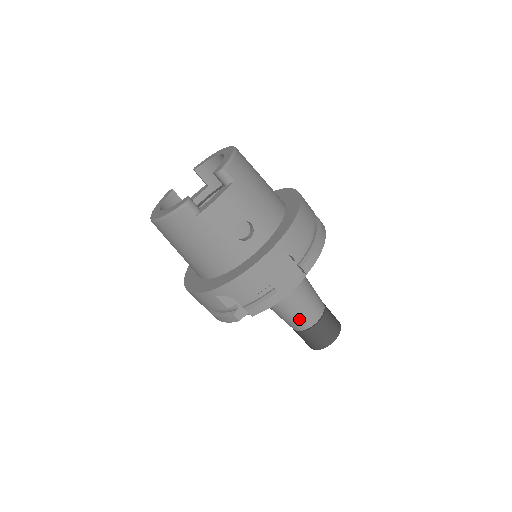
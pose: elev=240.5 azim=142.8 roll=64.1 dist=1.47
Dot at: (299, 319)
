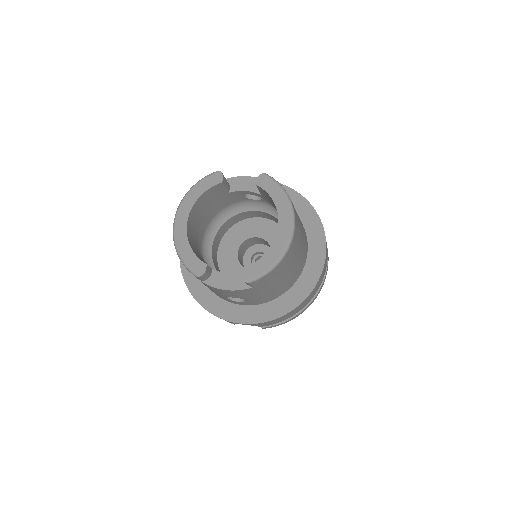
Dot at: occluded
